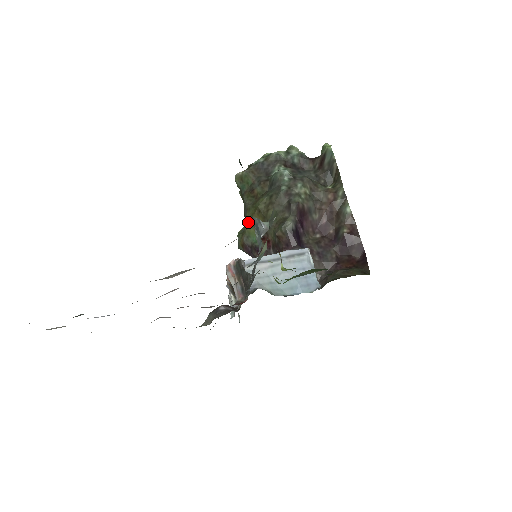
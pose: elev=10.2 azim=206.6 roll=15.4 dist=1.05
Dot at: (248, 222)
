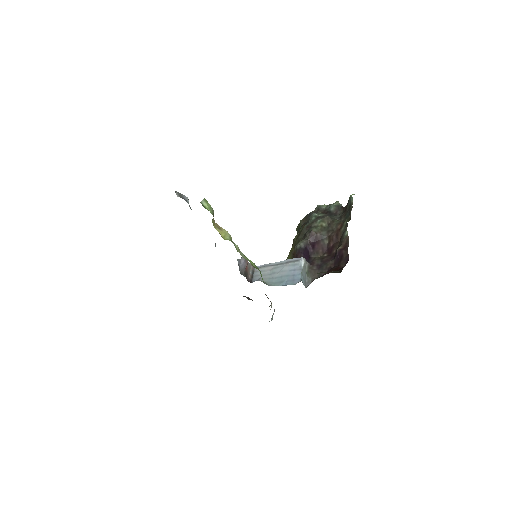
Dot at: occluded
